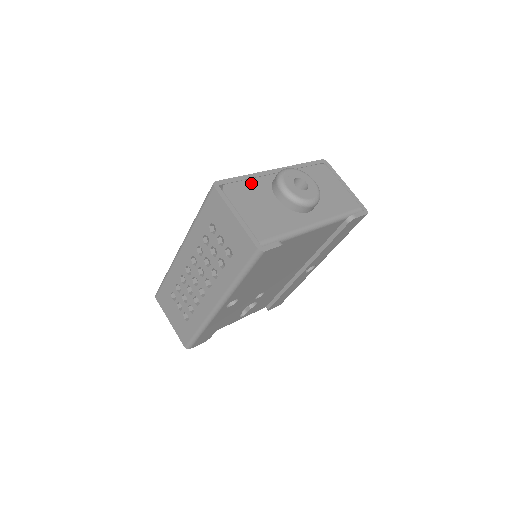
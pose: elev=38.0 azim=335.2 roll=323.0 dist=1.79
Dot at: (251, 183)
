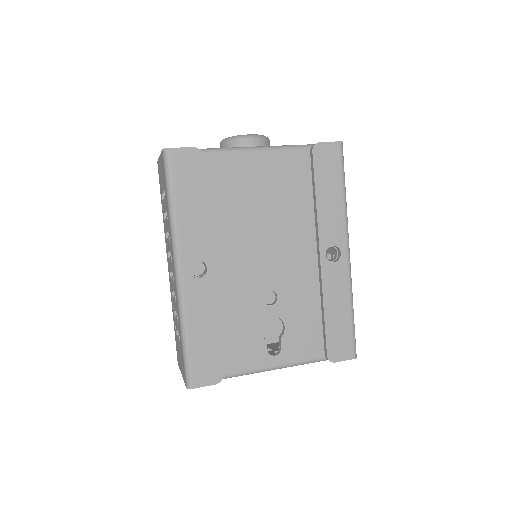
Dot at: occluded
